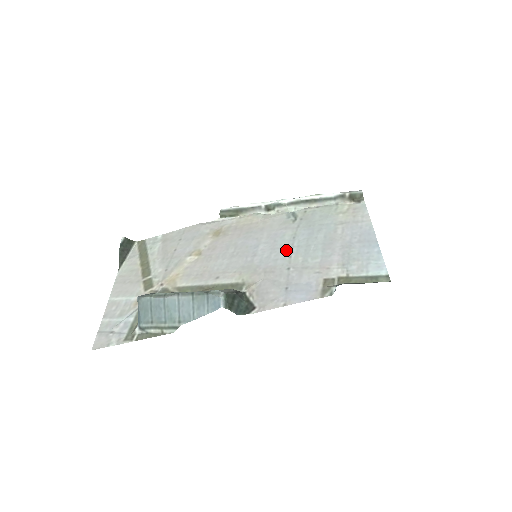
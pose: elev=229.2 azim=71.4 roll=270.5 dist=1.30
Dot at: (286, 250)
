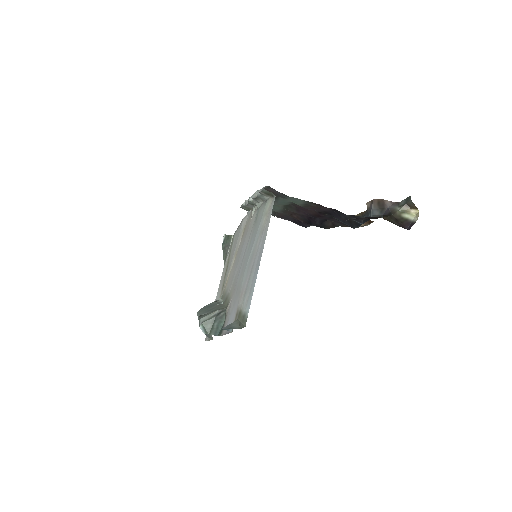
Dot at: (243, 265)
